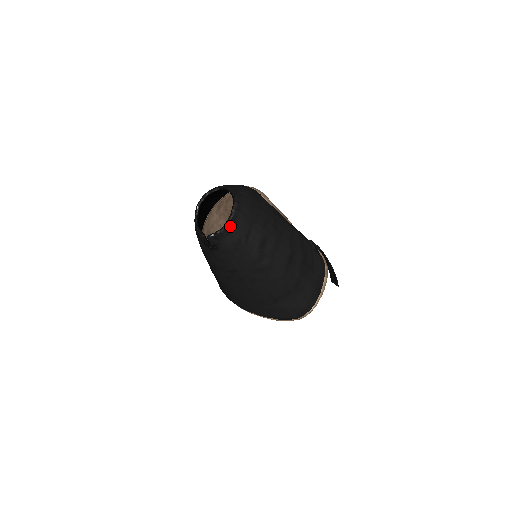
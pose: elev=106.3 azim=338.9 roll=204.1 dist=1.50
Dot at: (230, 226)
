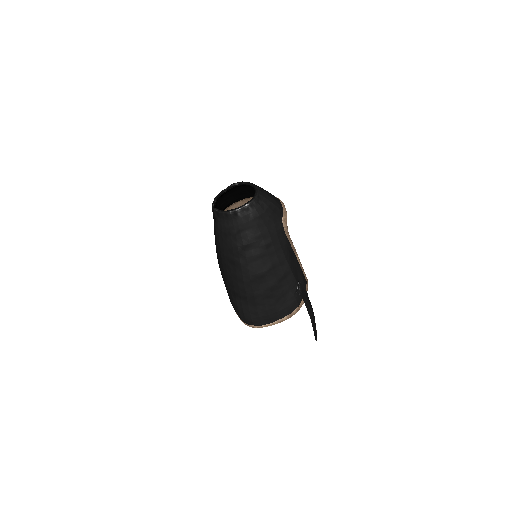
Dot at: (230, 215)
